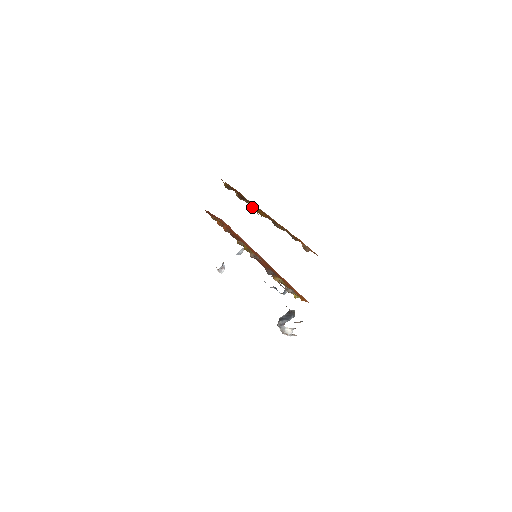
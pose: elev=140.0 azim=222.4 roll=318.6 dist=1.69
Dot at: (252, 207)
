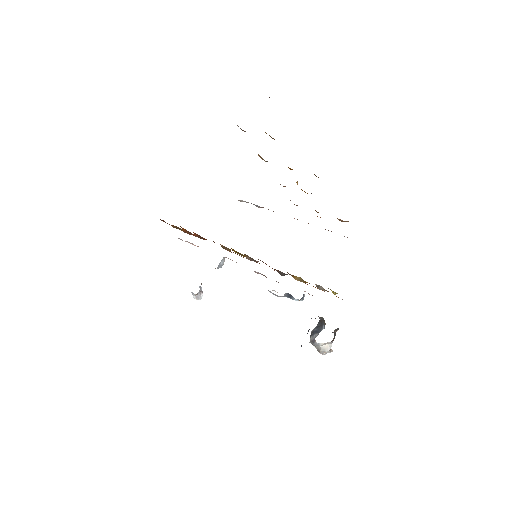
Dot at: occluded
